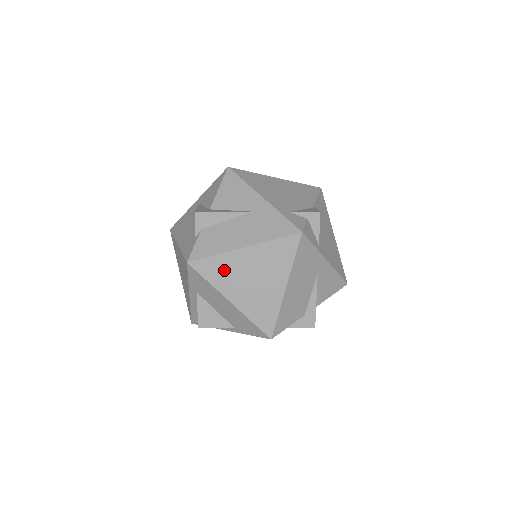
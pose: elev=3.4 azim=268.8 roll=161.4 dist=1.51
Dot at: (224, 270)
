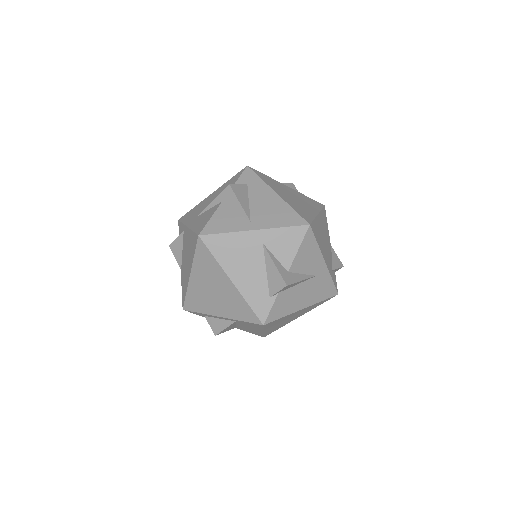
Dot at: occluded
